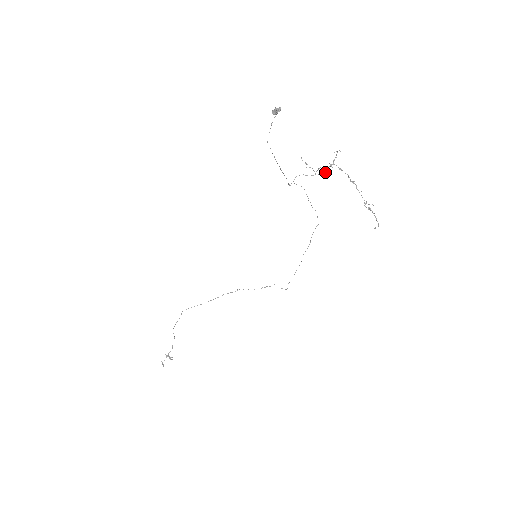
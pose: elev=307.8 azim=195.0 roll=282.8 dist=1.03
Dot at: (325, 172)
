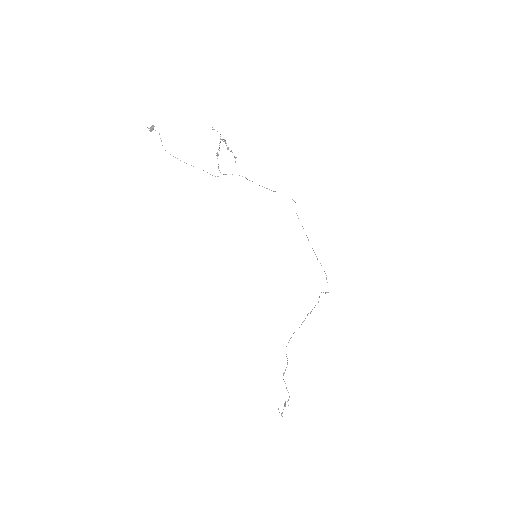
Dot at: (219, 150)
